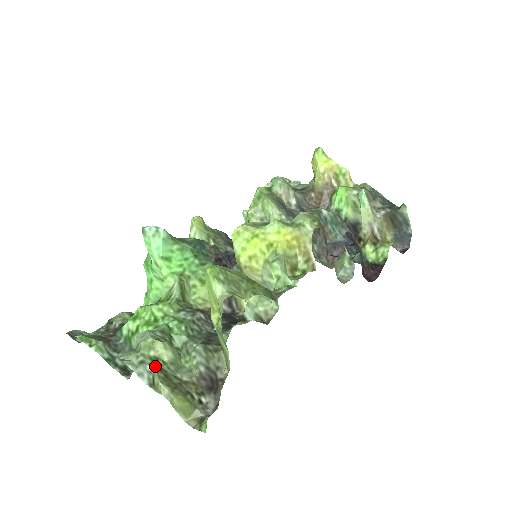
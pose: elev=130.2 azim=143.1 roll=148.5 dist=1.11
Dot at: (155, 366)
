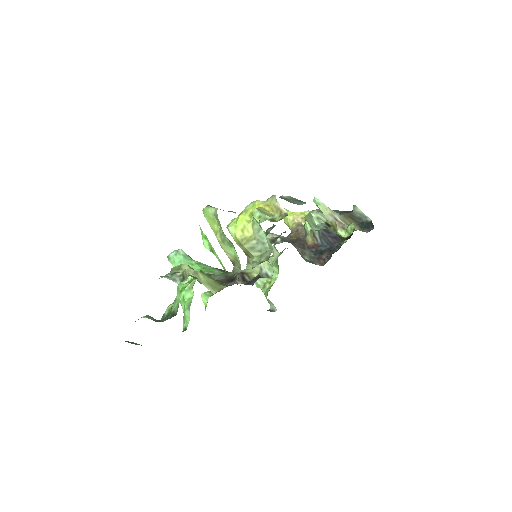
Dot at: occluded
